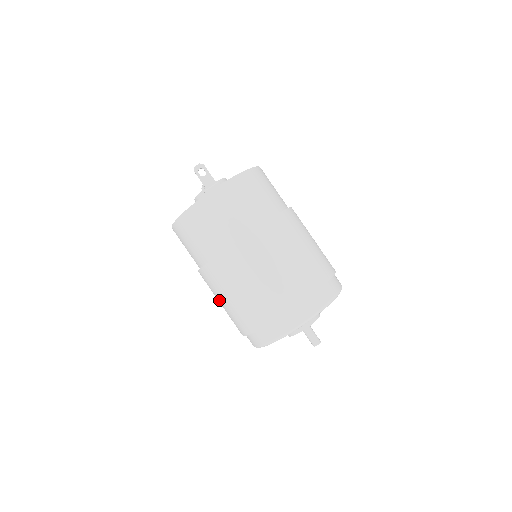
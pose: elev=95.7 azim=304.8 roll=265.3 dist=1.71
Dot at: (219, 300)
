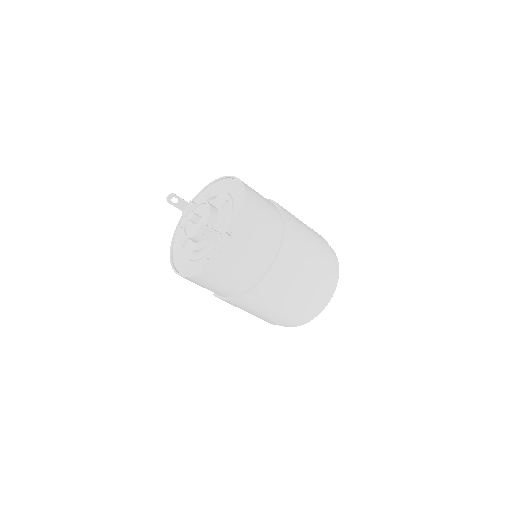
Dot at: occluded
